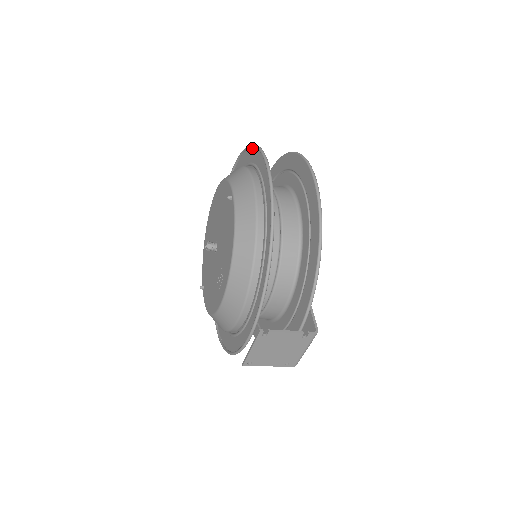
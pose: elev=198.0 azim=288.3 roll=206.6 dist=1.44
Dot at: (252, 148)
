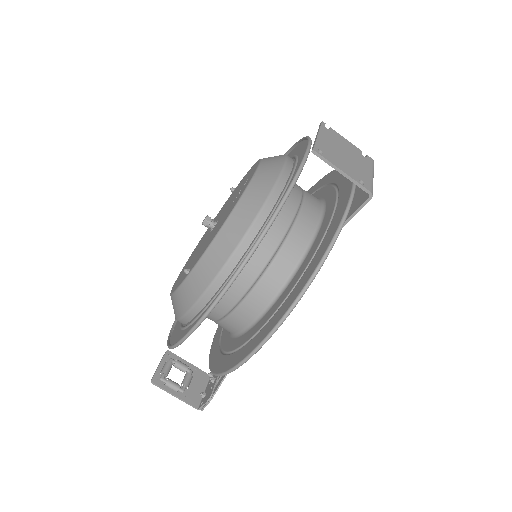
Dot at: occluded
